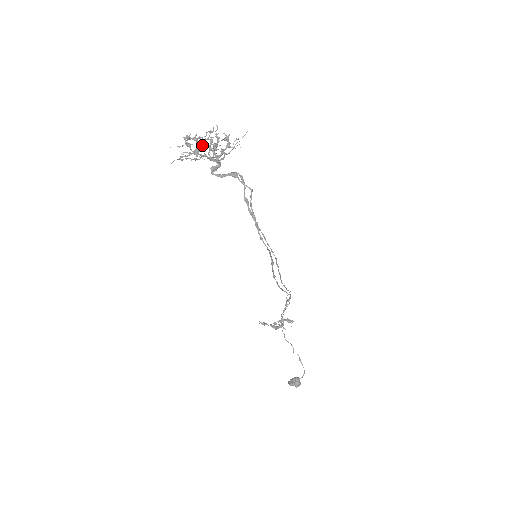
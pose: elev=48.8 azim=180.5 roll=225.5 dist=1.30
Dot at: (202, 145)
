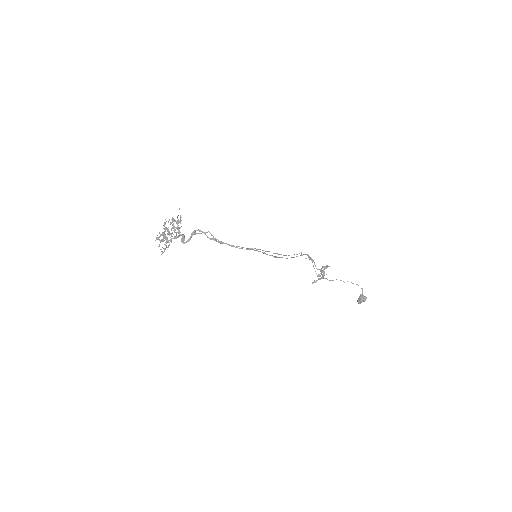
Dot at: (165, 236)
